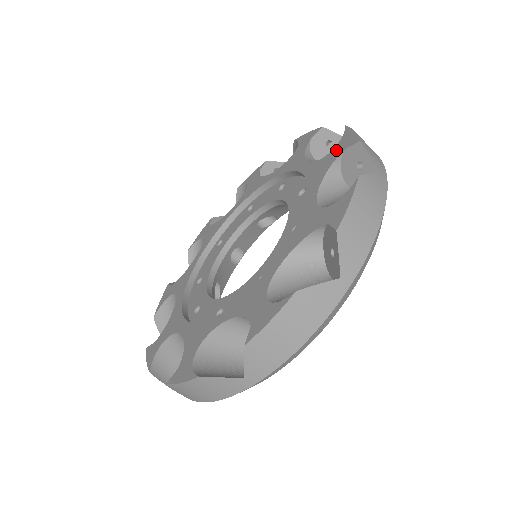
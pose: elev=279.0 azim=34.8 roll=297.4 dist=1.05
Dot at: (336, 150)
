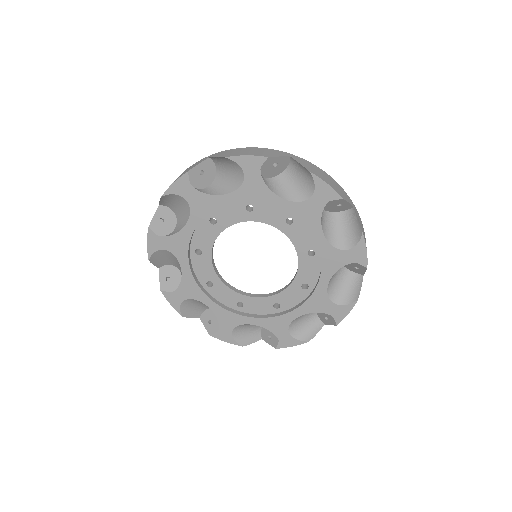
Dot at: (349, 255)
